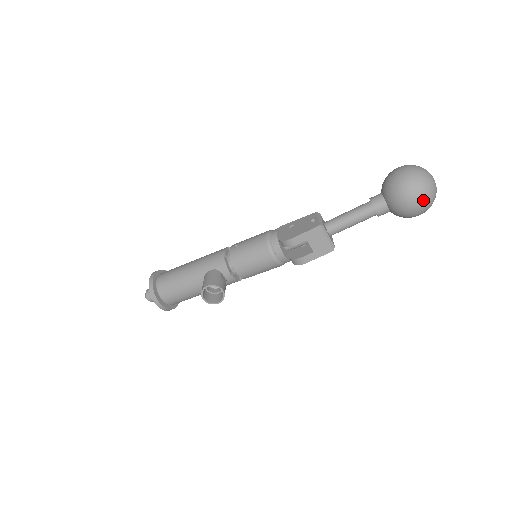
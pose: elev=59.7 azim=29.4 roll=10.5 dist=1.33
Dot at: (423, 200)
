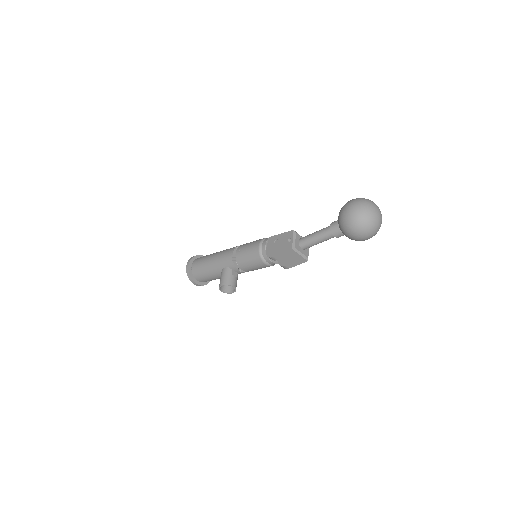
Dot at: (366, 234)
